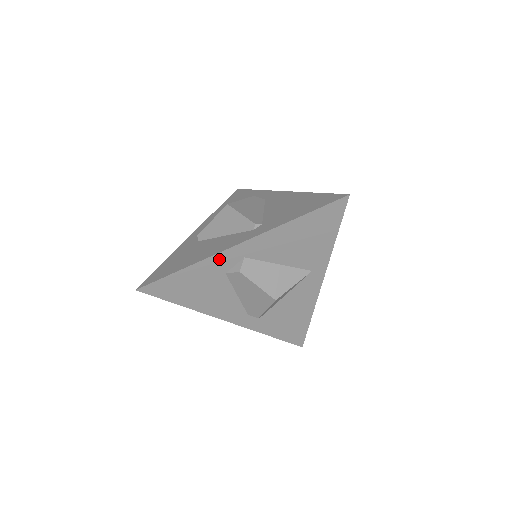
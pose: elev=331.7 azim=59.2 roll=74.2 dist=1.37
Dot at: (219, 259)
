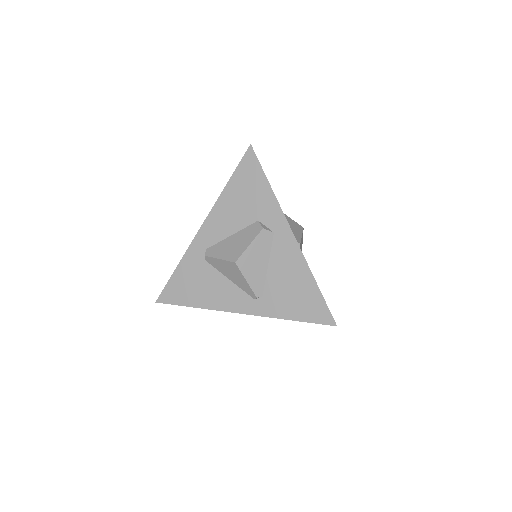
Dot at: occluded
